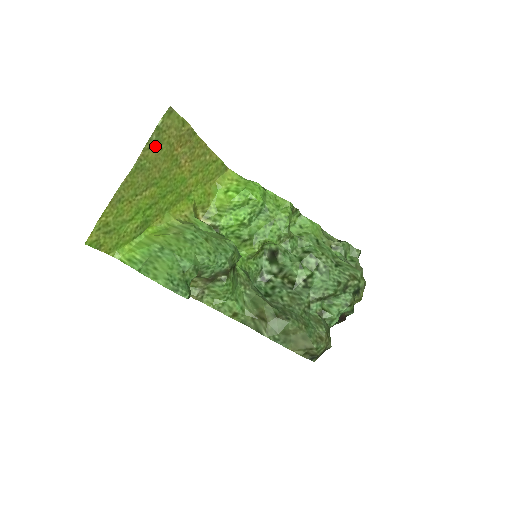
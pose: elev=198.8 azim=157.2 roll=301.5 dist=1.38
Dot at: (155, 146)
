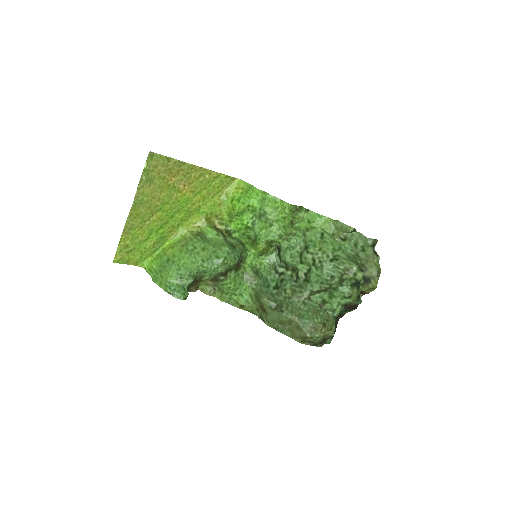
Dot at: (148, 183)
